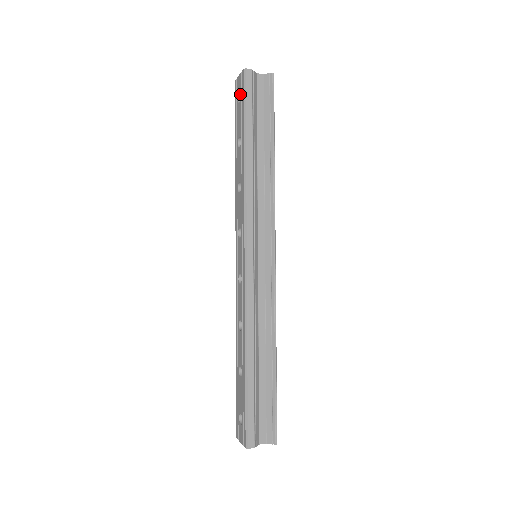
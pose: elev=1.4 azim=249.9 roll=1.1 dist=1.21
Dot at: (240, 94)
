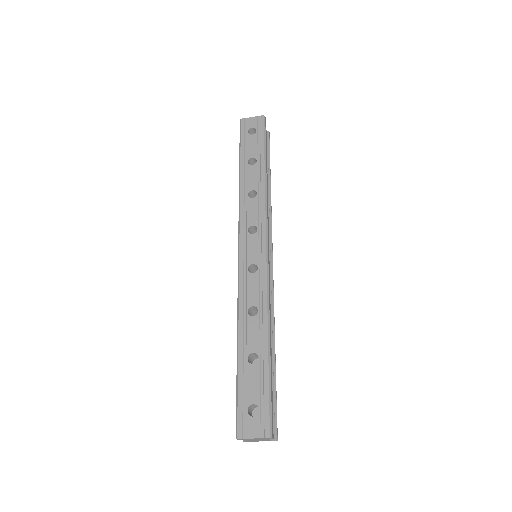
Dot at: (250, 130)
